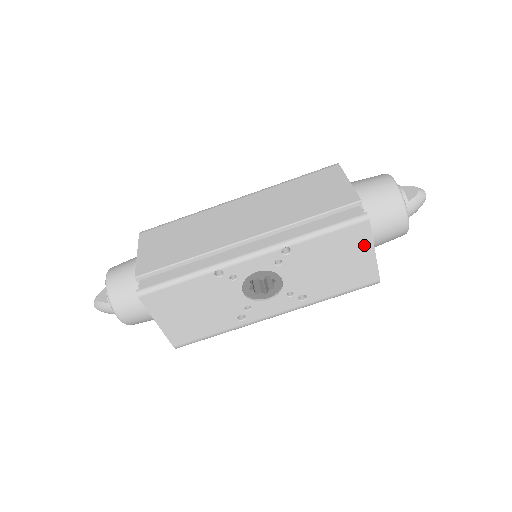
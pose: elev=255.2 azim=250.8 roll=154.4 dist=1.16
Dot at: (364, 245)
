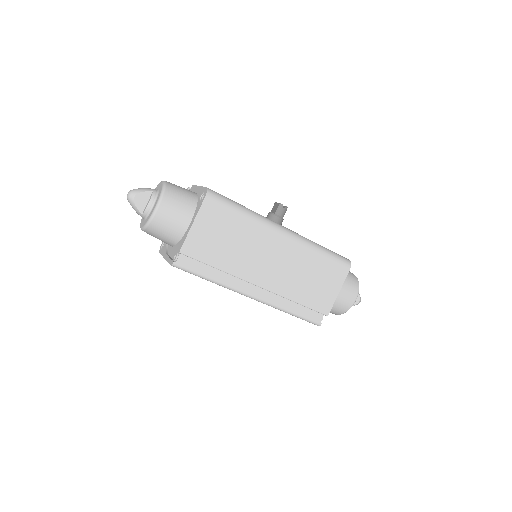
Dot at: occluded
